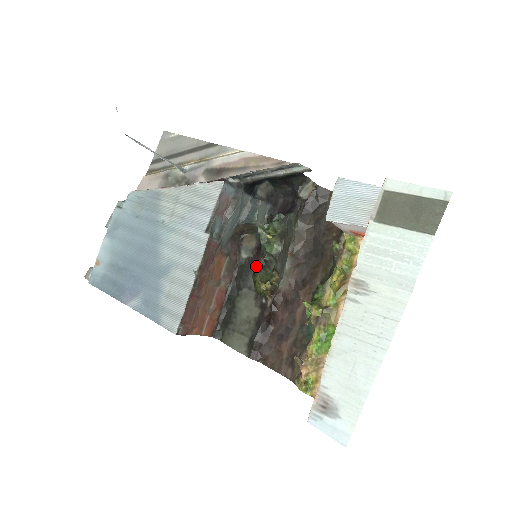
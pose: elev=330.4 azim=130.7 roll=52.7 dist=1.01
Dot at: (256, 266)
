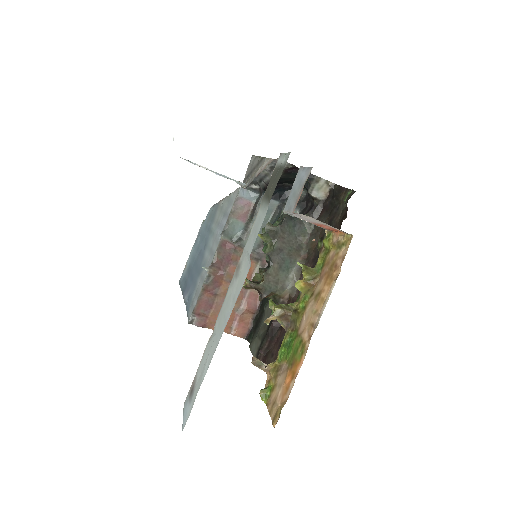
Dot at: occluded
